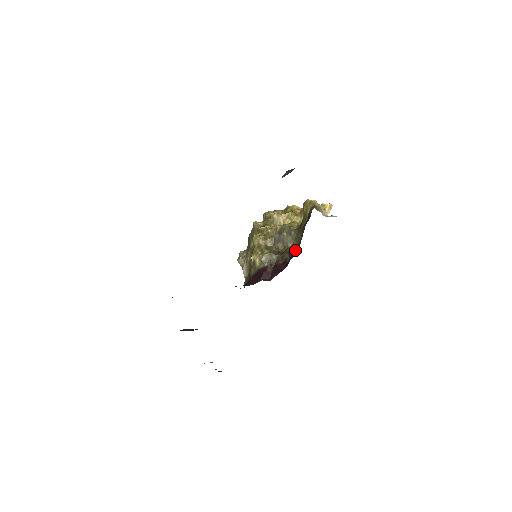
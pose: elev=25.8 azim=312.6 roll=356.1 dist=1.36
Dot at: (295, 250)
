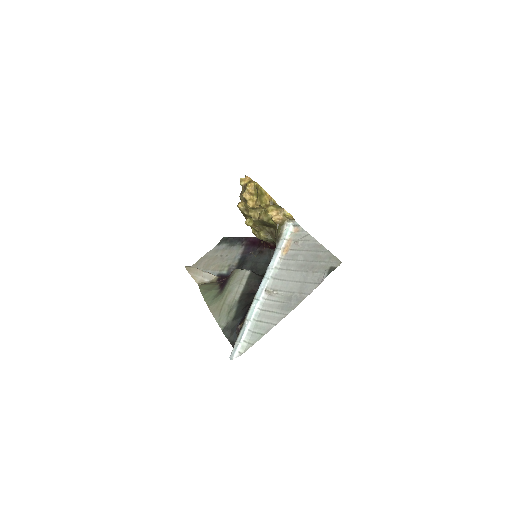
Dot at: occluded
